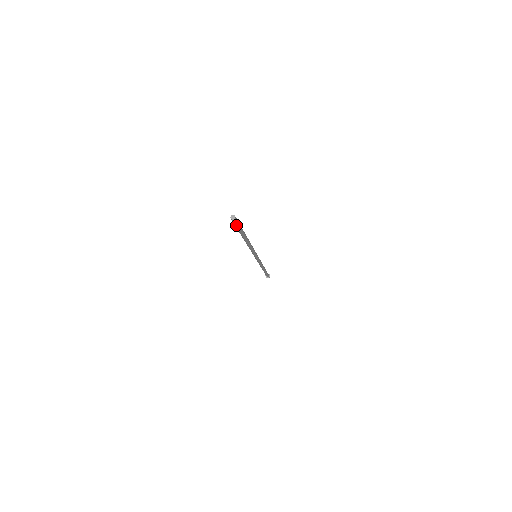
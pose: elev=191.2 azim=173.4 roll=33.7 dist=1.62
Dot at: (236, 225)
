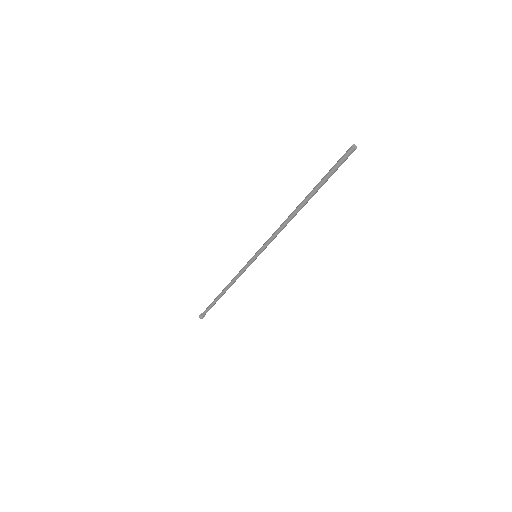
Dot at: (339, 163)
